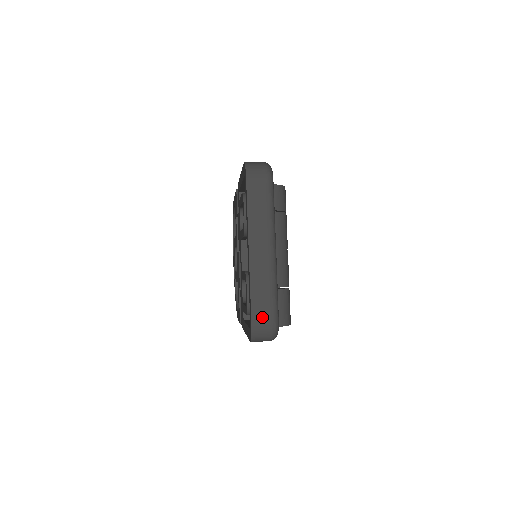
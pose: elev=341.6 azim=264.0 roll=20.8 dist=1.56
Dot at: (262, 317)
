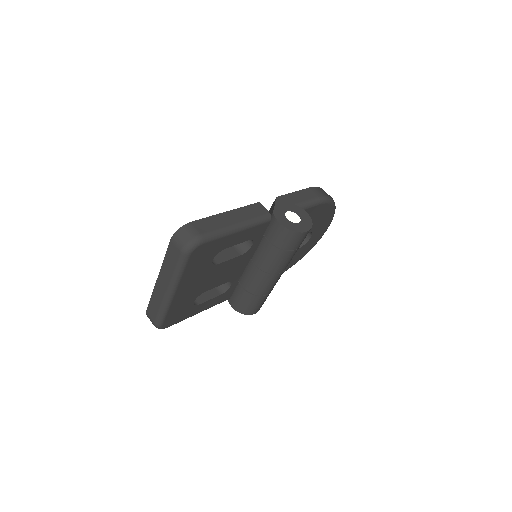
Dot at: (151, 315)
